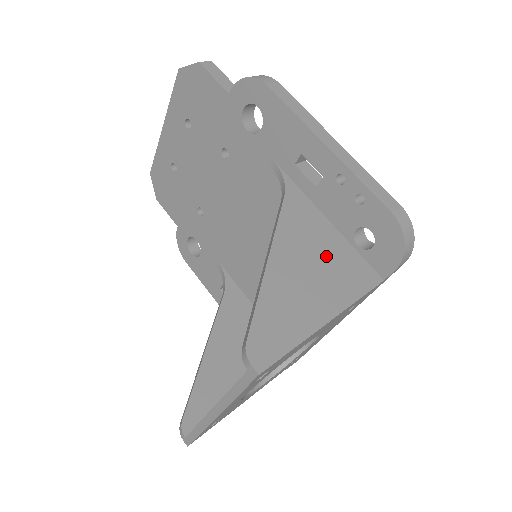
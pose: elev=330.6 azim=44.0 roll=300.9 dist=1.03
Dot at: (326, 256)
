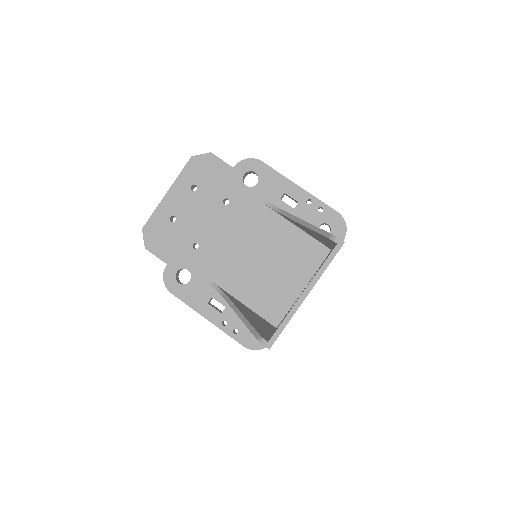
Dot at: occluded
